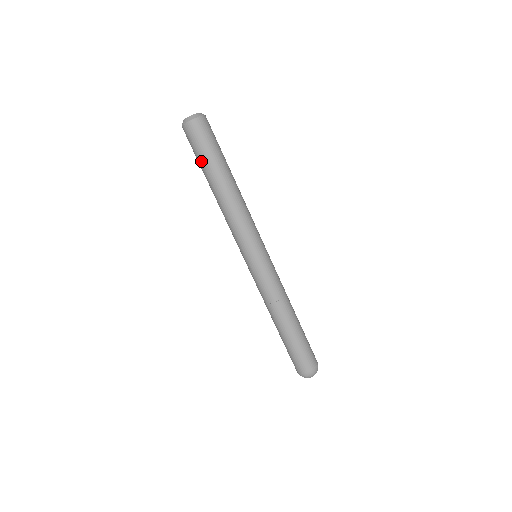
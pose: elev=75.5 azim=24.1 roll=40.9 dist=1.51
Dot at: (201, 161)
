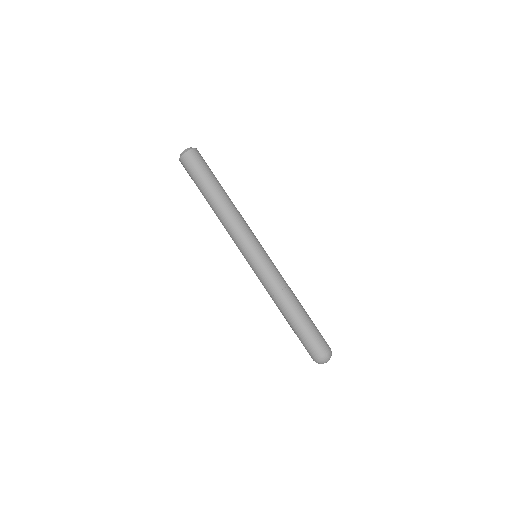
Dot at: (197, 186)
